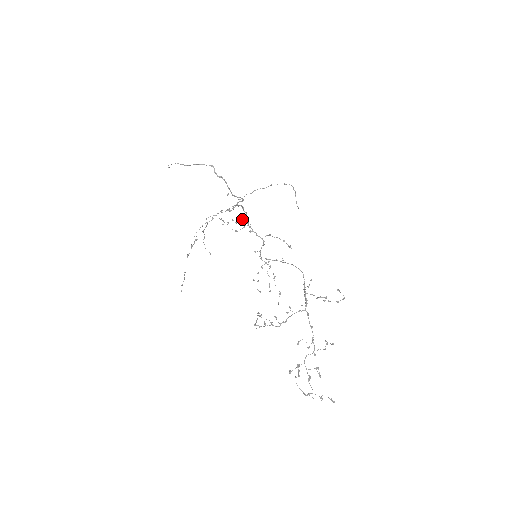
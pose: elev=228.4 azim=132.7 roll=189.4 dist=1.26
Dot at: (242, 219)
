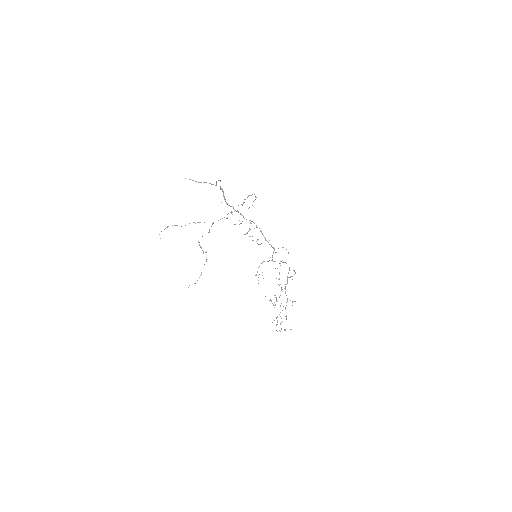
Dot at: (249, 230)
